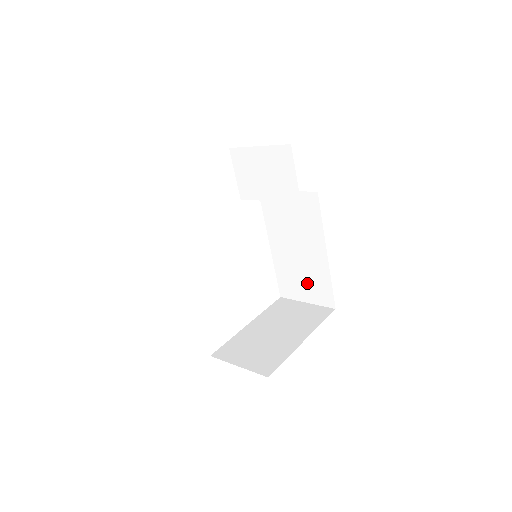
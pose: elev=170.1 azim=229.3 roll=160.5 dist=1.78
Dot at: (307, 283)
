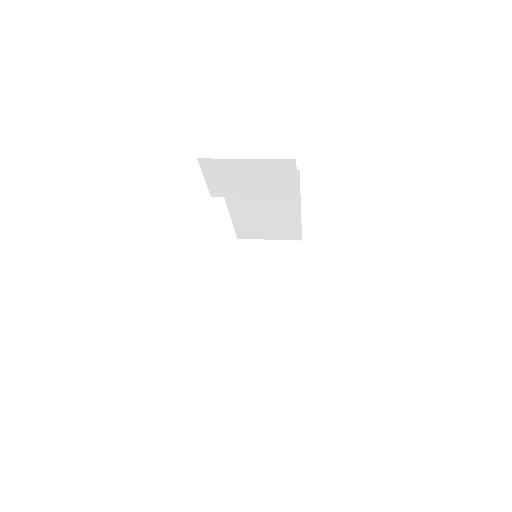
Dot at: (272, 229)
